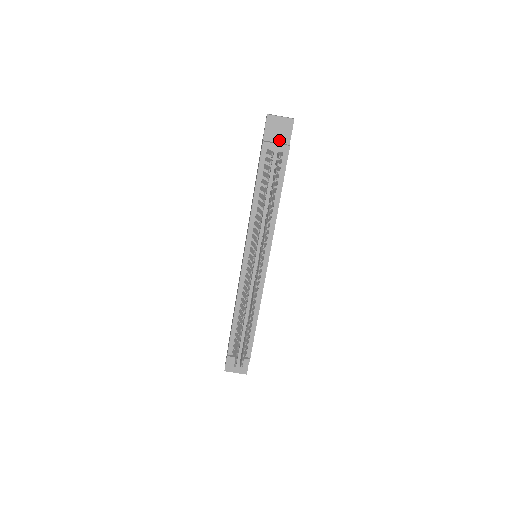
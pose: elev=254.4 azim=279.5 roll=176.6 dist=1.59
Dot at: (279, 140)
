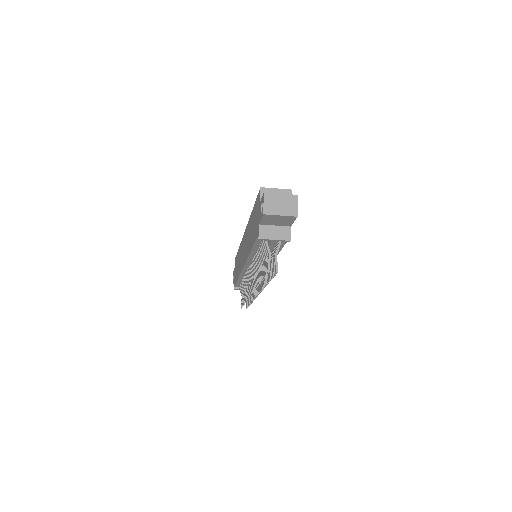
Dot at: (278, 224)
